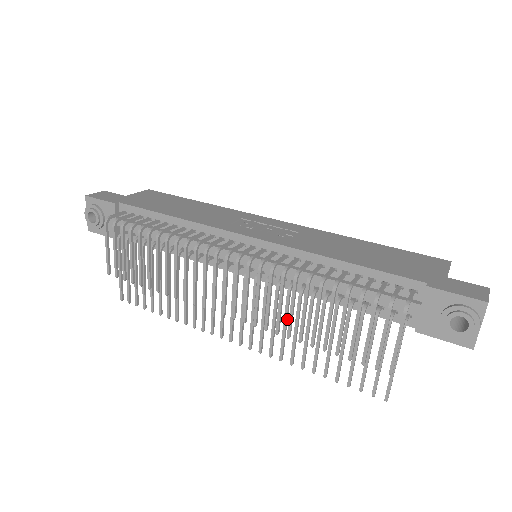
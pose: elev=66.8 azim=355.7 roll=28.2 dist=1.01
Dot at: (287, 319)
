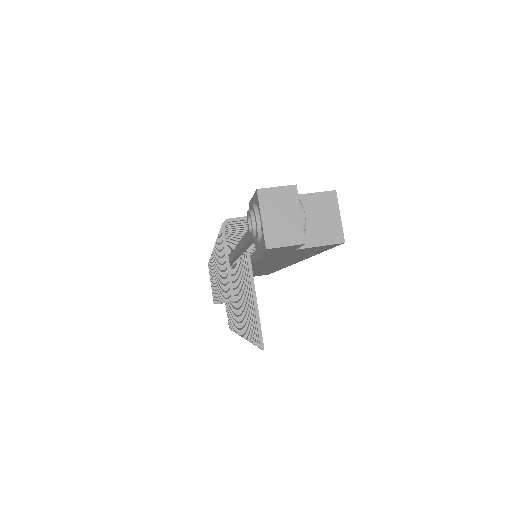
Dot at: occluded
